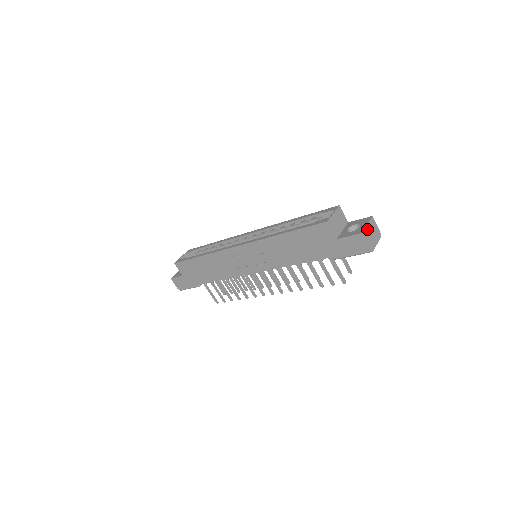
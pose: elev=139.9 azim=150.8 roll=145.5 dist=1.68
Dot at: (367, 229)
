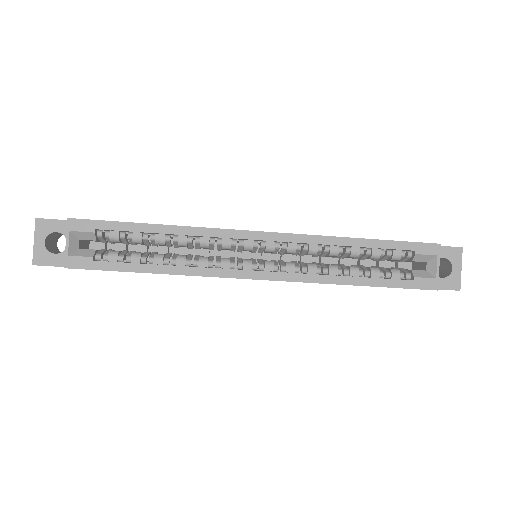
Dot at: (459, 274)
